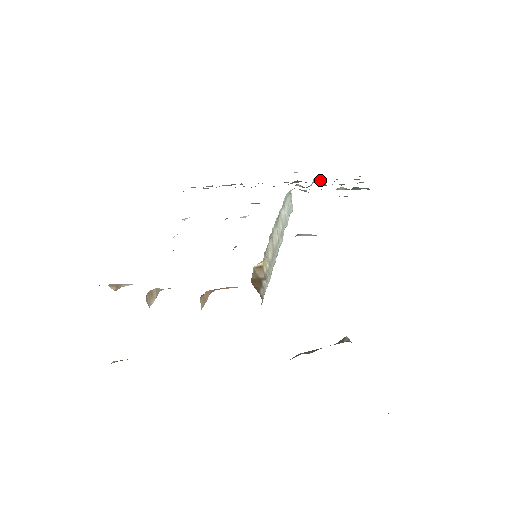
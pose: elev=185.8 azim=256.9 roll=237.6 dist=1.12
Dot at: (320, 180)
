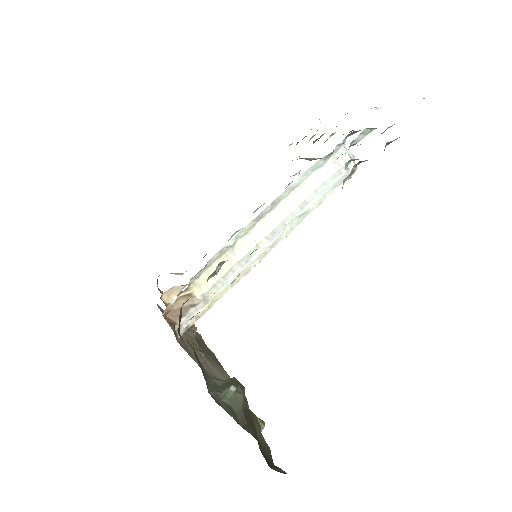
Dot at: occluded
